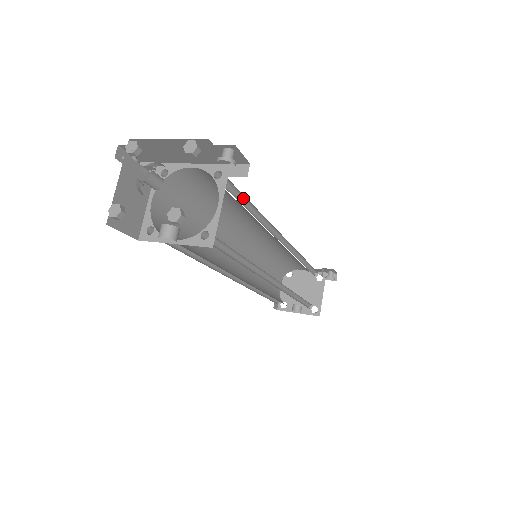
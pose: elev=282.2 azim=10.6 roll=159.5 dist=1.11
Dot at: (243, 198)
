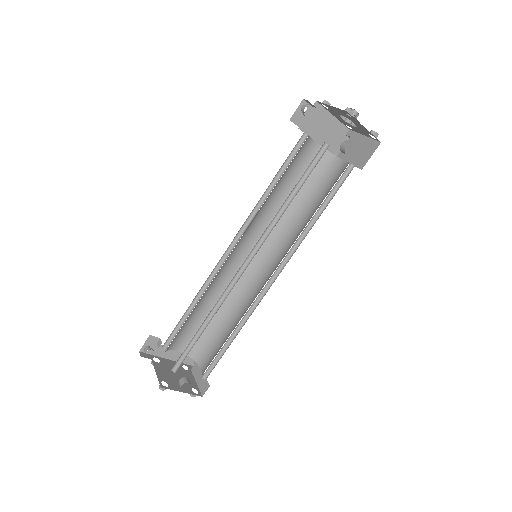
Dot at: (305, 188)
